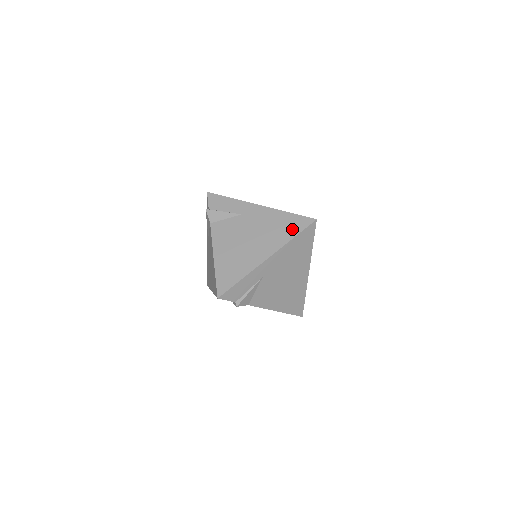
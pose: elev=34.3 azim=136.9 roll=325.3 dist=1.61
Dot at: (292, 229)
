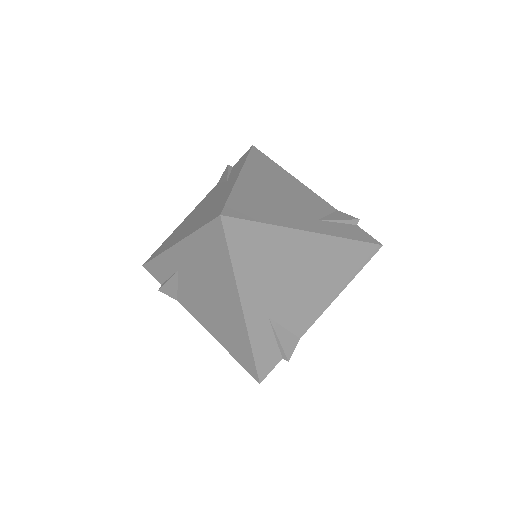
Dot at: (219, 252)
